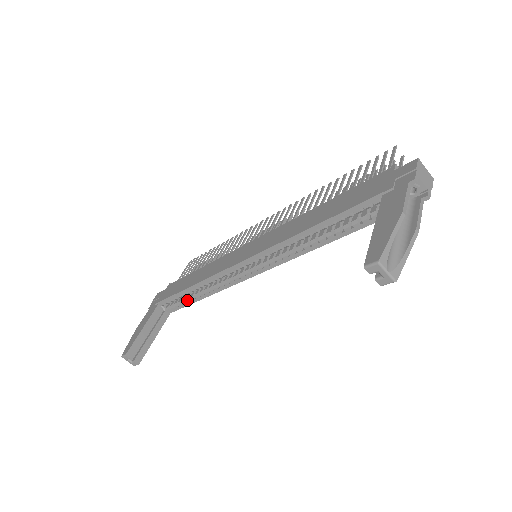
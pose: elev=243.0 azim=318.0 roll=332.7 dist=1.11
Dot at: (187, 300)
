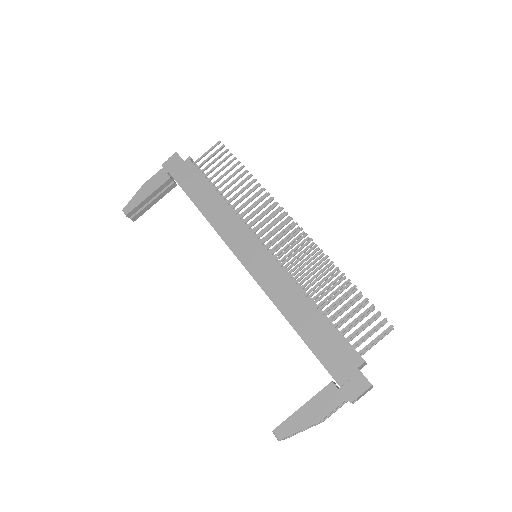
Dot at: occluded
